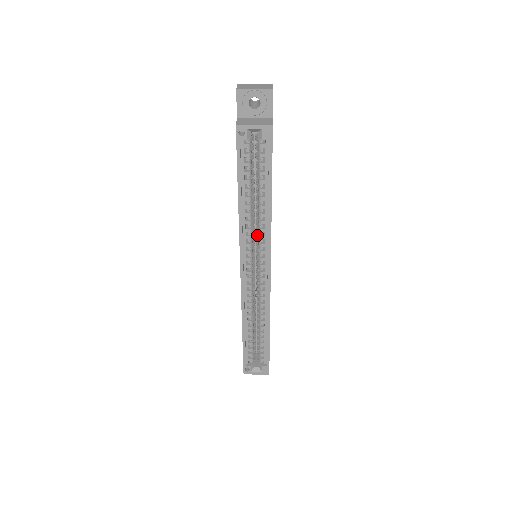
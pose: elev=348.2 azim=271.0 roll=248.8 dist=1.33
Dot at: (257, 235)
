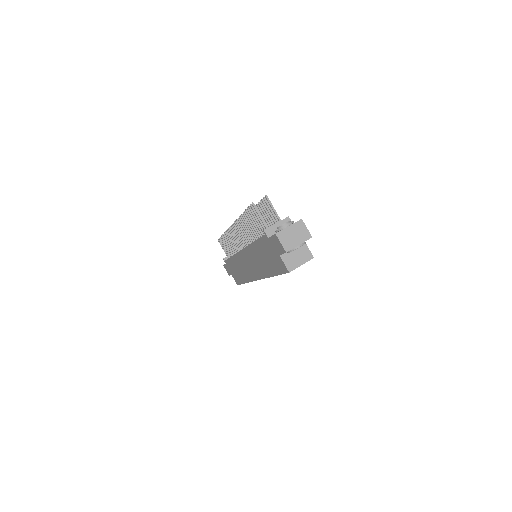
Dot at: occluded
